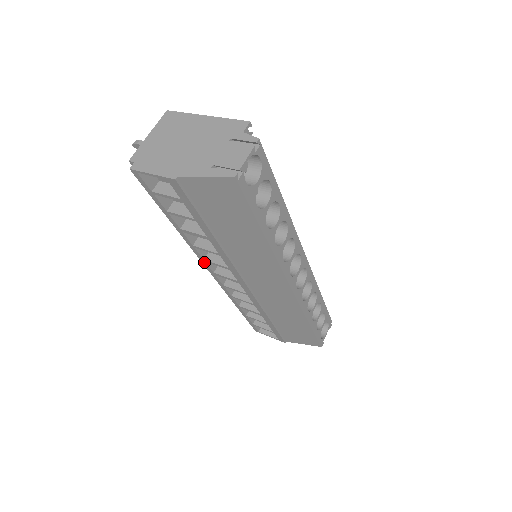
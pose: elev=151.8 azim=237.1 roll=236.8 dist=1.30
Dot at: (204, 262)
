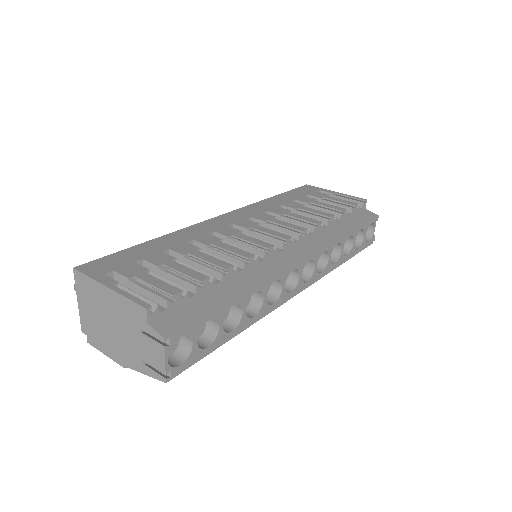
Dot at: occluded
